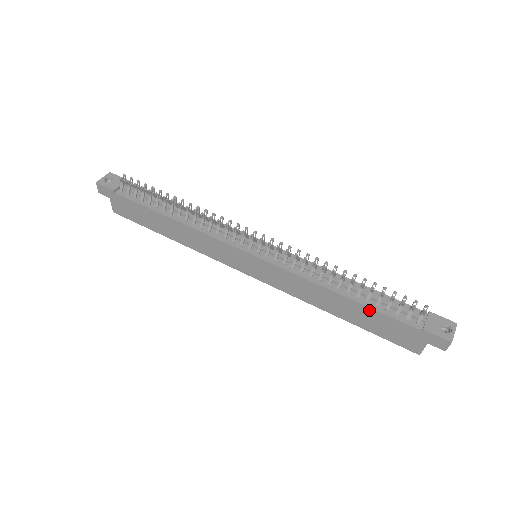
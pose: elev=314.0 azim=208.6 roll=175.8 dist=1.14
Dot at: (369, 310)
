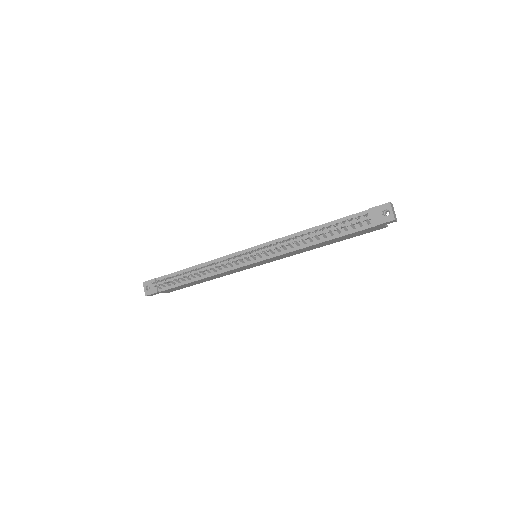
Dot at: (338, 238)
